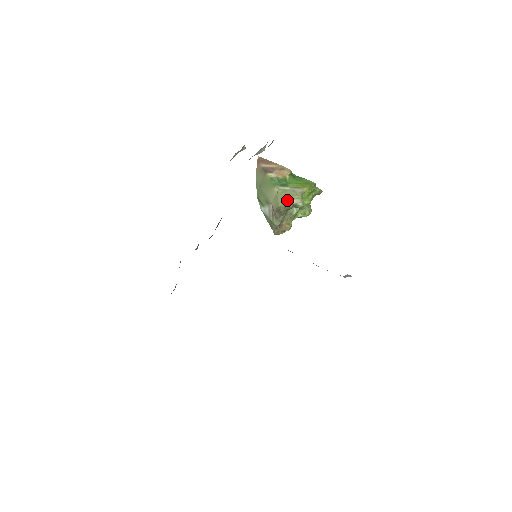
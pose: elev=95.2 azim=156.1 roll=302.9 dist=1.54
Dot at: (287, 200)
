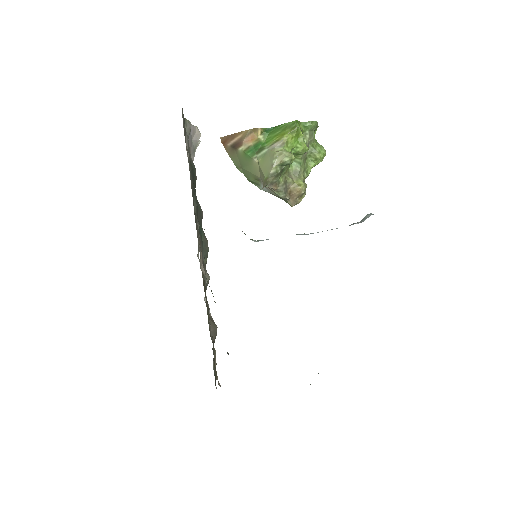
Dot at: (269, 165)
